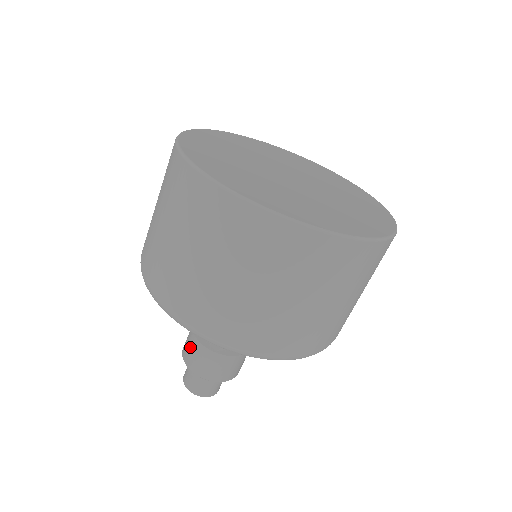
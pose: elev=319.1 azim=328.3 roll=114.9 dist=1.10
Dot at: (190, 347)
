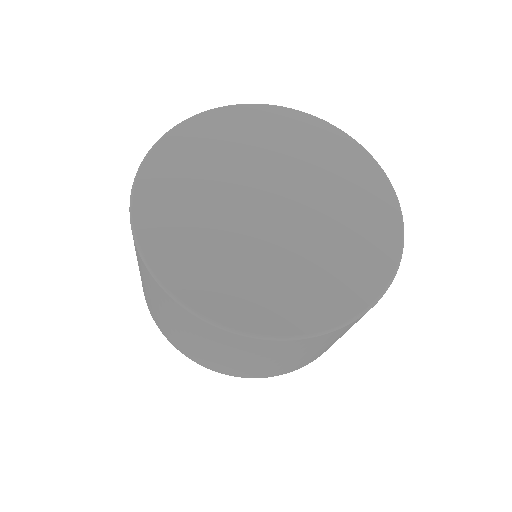
Dot at: occluded
